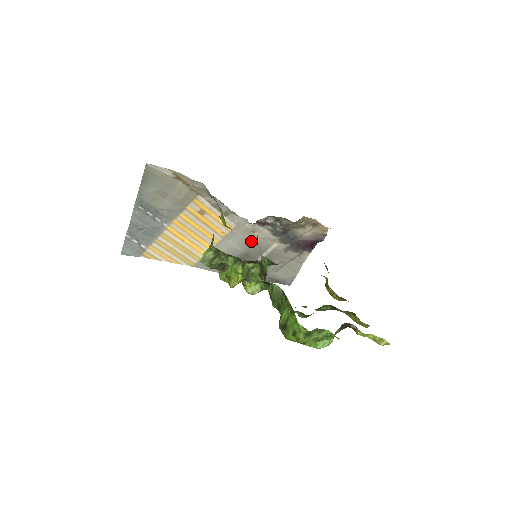
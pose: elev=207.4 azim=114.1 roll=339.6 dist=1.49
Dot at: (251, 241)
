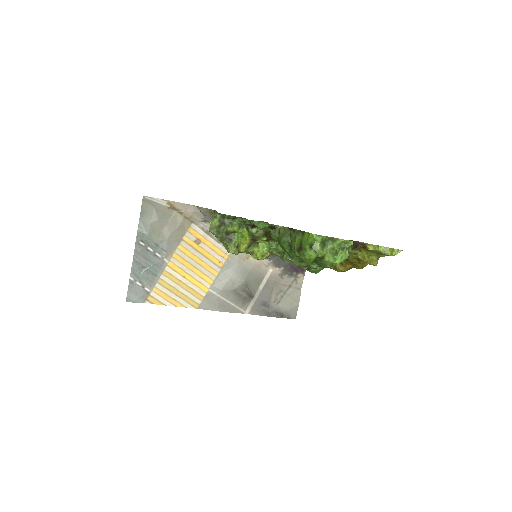
Dot at: (247, 269)
